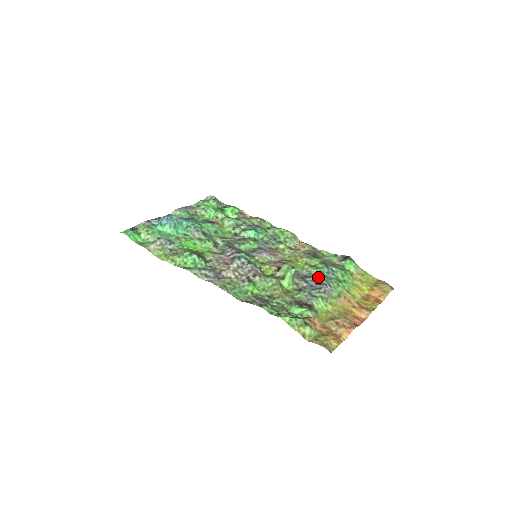
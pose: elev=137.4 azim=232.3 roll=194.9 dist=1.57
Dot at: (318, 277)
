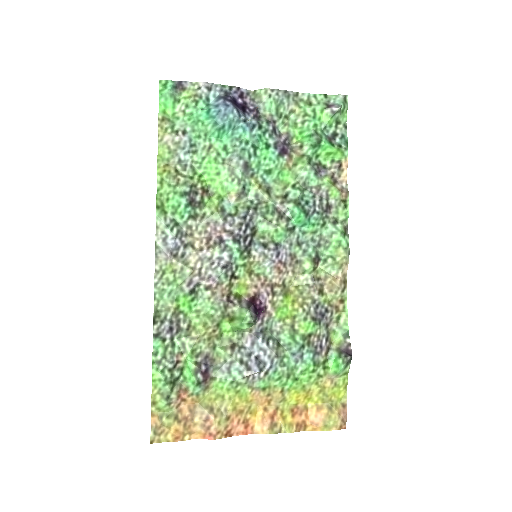
Dot at: (272, 350)
